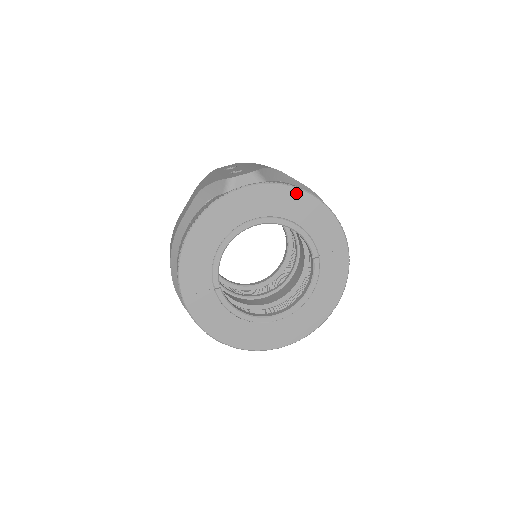
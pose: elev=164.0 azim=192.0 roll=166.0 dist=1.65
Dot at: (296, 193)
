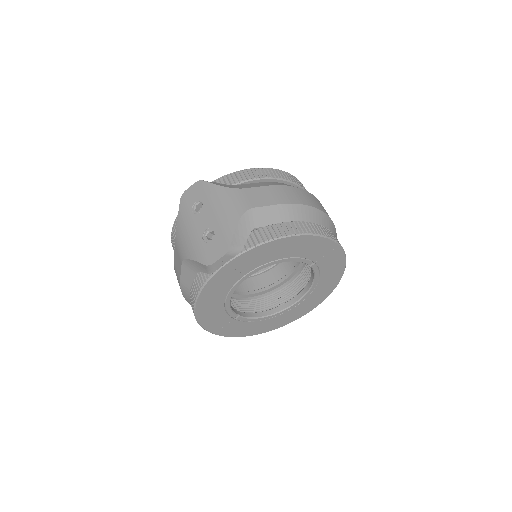
Dot at: (275, 243)
